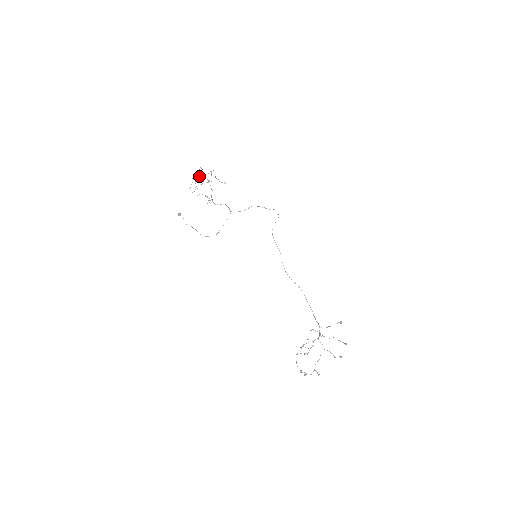
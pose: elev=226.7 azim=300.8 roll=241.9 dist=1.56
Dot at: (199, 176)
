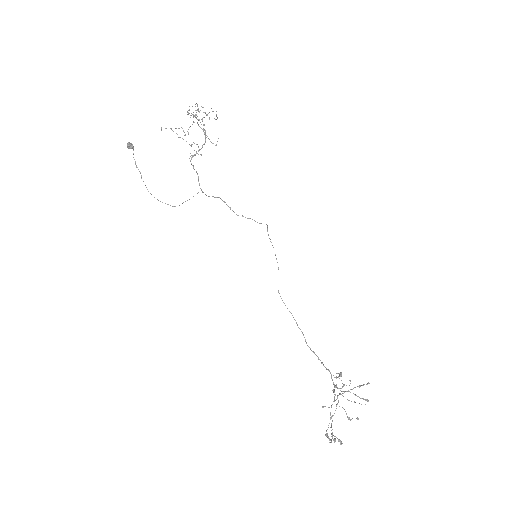
Dot at: occluded
